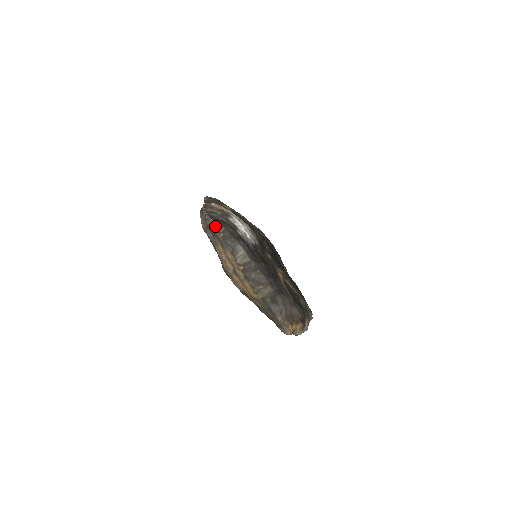
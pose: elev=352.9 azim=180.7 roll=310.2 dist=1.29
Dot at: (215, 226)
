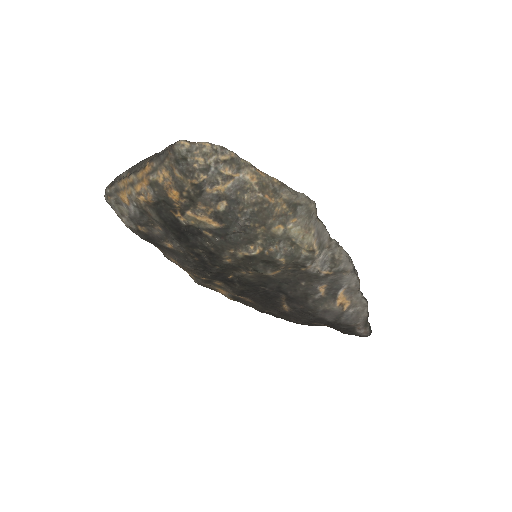
Dot at: (105, 189)
